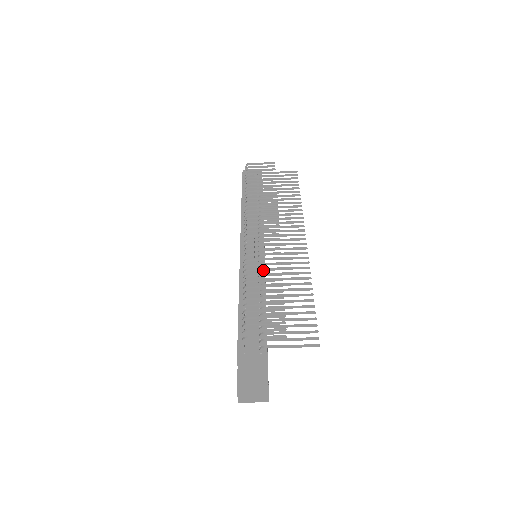
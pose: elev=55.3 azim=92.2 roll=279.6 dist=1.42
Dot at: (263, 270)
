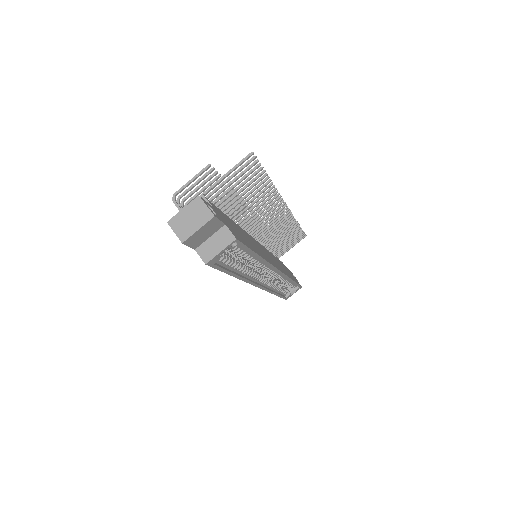
Dot at: (225, 211)
